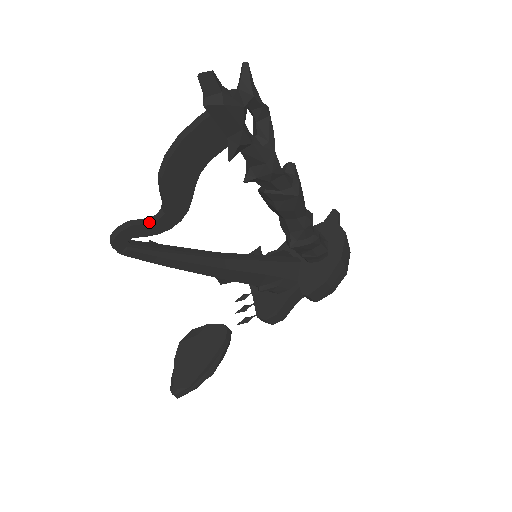
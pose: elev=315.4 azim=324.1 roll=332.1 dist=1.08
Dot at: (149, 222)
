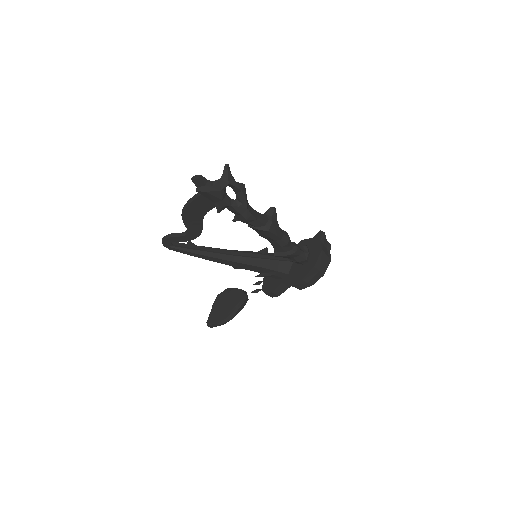
Dot at: (181, 236)
